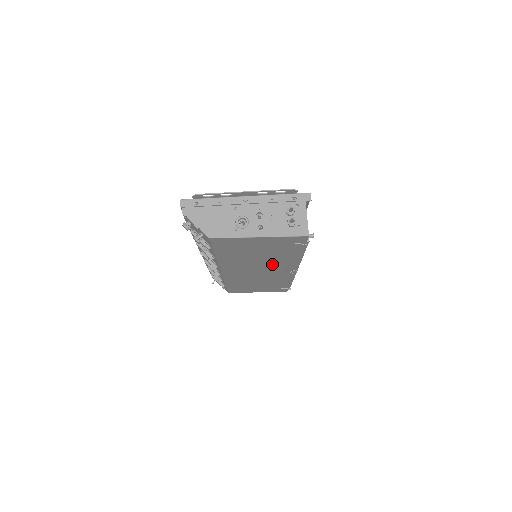
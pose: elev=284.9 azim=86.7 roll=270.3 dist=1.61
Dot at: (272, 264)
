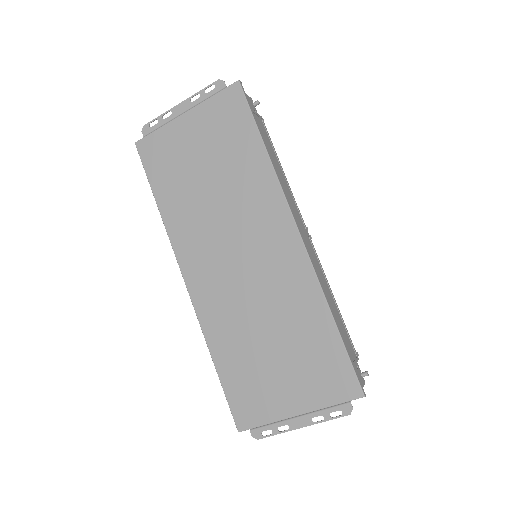
Dot at: occluded
